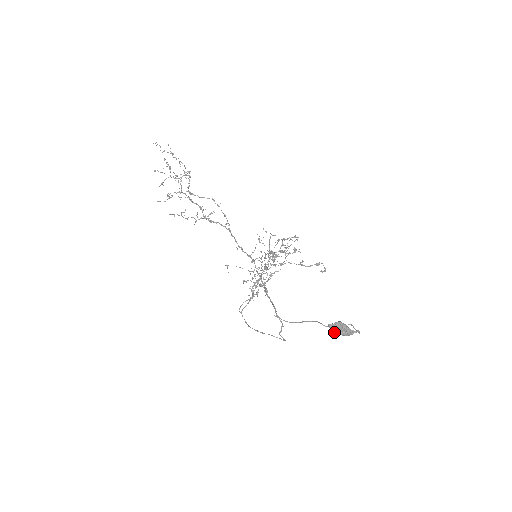
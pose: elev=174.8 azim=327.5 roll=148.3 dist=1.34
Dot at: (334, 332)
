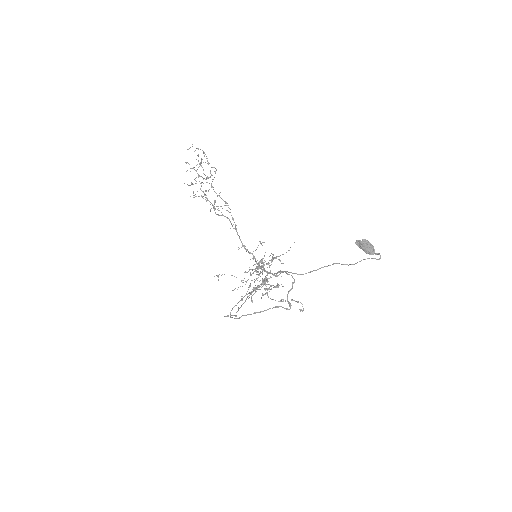
Dot at: (362, 246)
